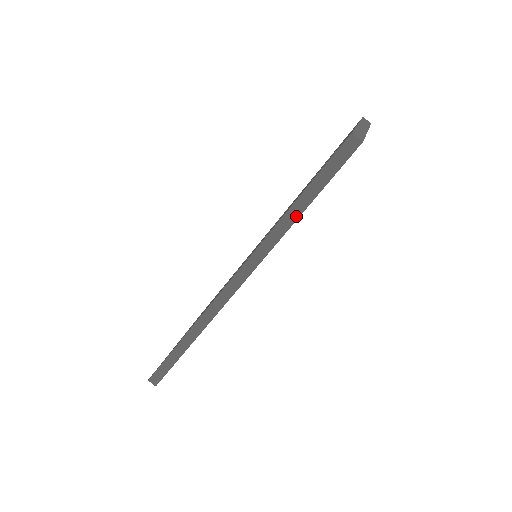
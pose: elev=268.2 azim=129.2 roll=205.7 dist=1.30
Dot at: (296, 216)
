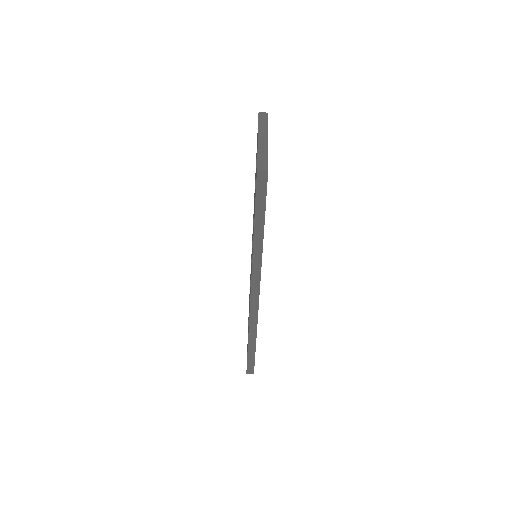
Dot at: (261, 236)
